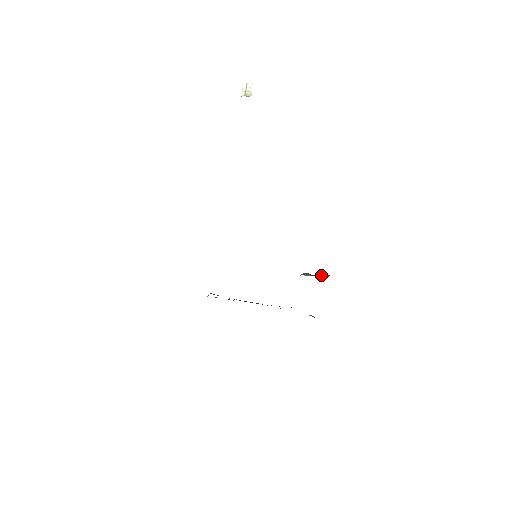
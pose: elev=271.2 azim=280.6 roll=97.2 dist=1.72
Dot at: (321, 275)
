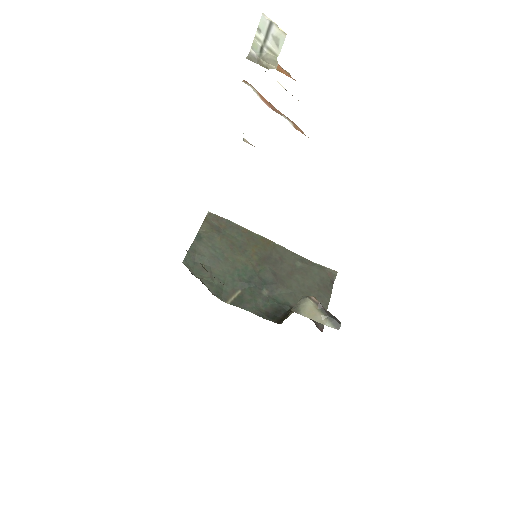
Dot at: (330, 319)
